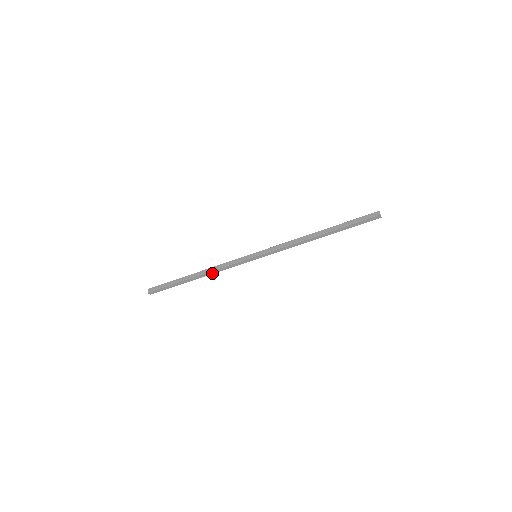
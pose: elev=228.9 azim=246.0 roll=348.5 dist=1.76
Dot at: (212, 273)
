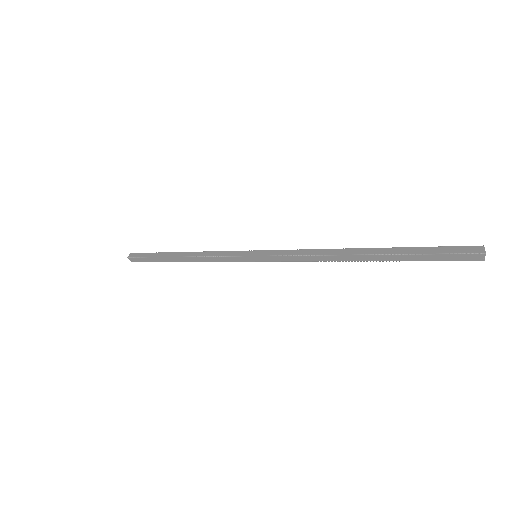
Dot at: (198, 260)
